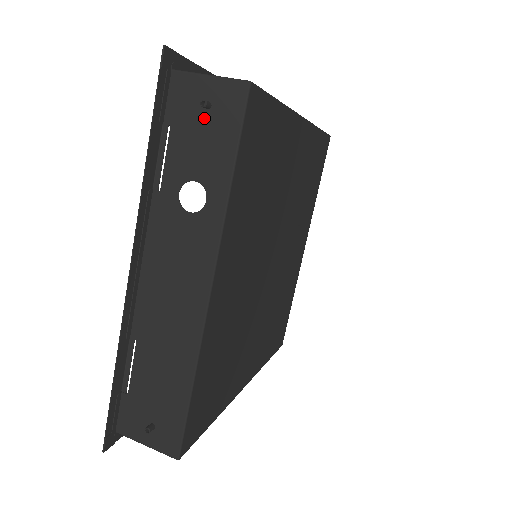
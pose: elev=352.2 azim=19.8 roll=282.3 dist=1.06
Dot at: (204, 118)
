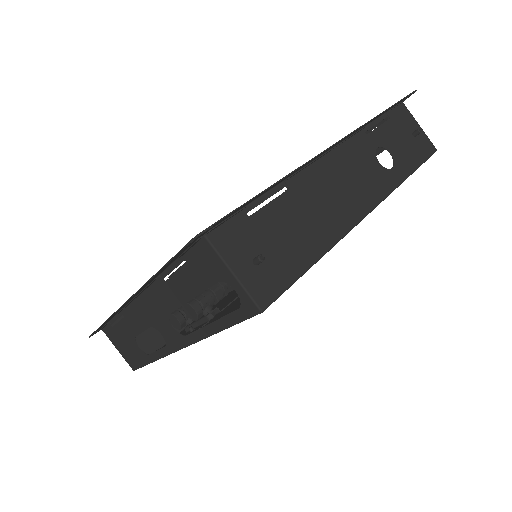
Dot at: (410, 136)
